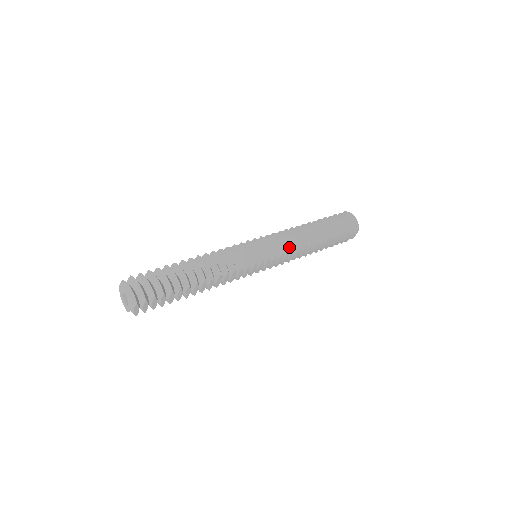
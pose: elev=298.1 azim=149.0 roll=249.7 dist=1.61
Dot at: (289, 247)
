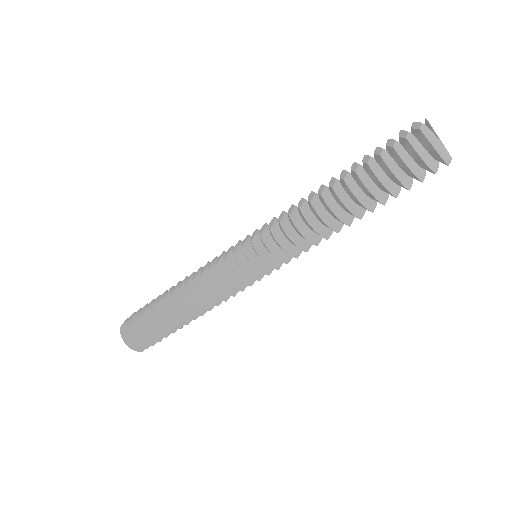
Dot at: occluded
